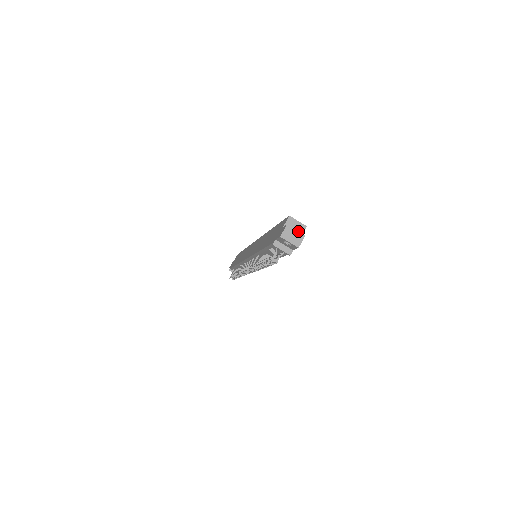
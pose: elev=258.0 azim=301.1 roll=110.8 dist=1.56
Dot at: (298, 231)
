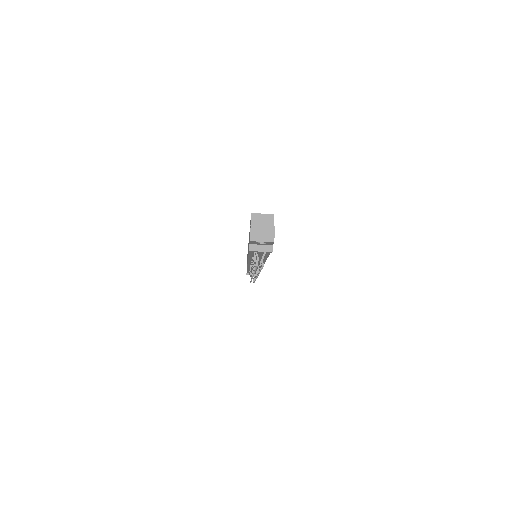
Dot at: (265, 226)
